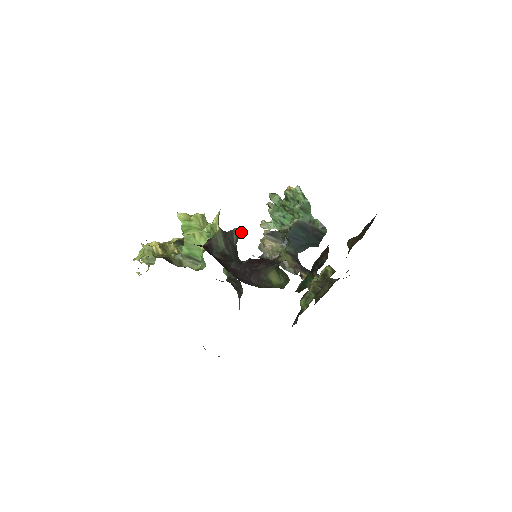
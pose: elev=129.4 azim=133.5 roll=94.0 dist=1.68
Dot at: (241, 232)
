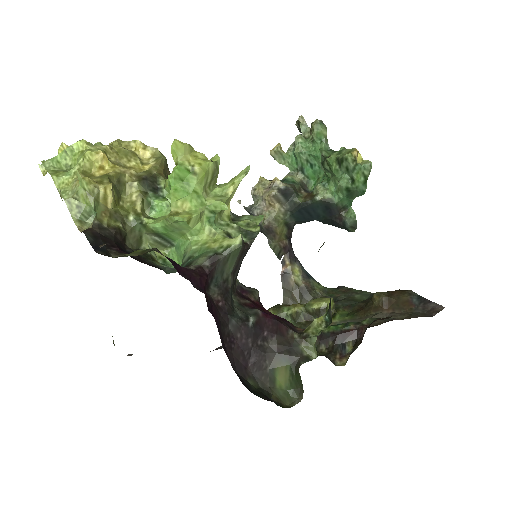
Dot at: (259, 222)
